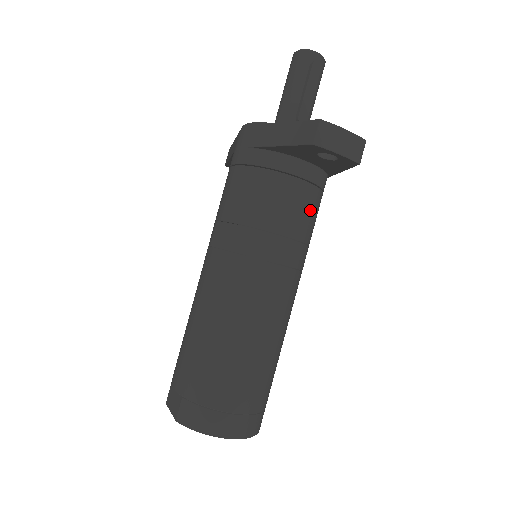
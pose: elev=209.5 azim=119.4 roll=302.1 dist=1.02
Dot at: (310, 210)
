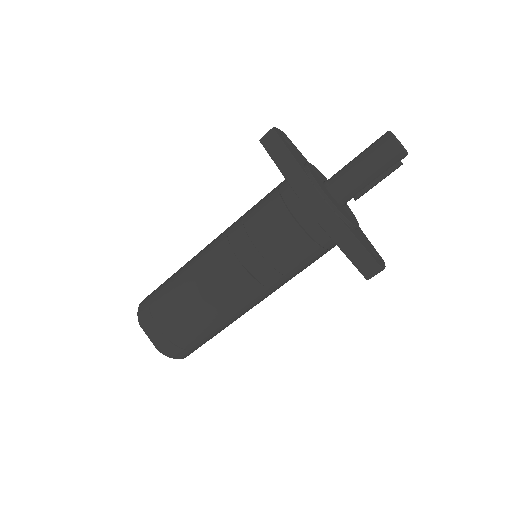
Dot at: occluded
